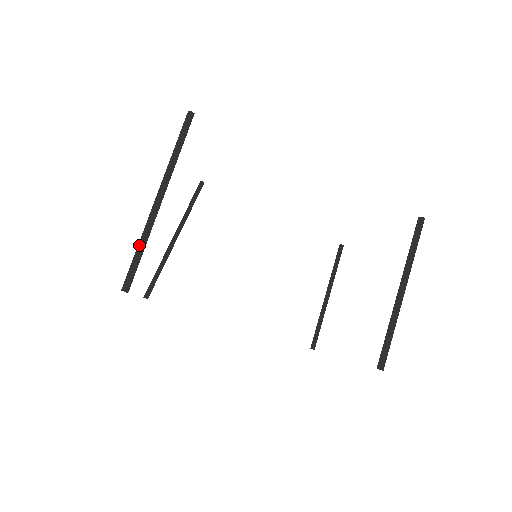
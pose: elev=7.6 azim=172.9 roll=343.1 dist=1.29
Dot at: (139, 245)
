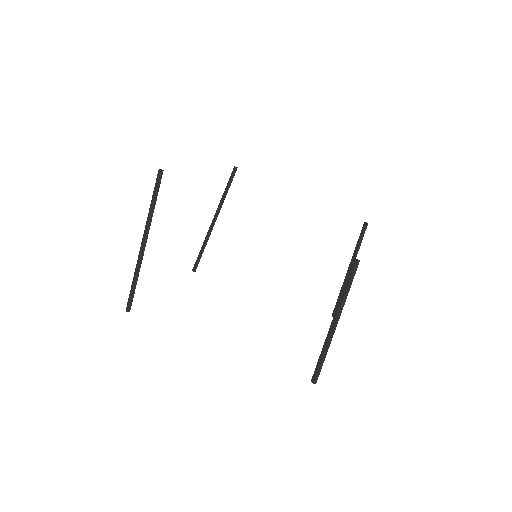
Dot at: (133, 279)
